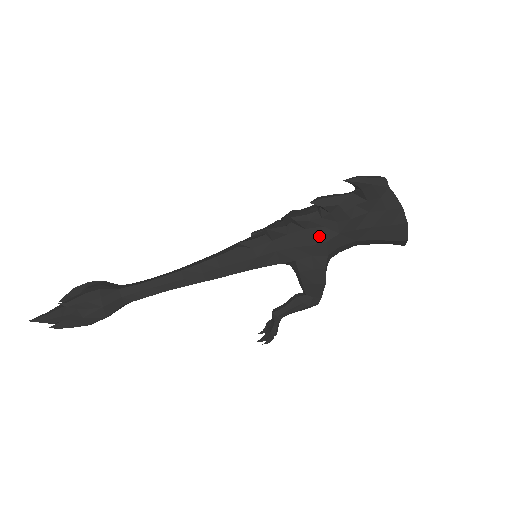
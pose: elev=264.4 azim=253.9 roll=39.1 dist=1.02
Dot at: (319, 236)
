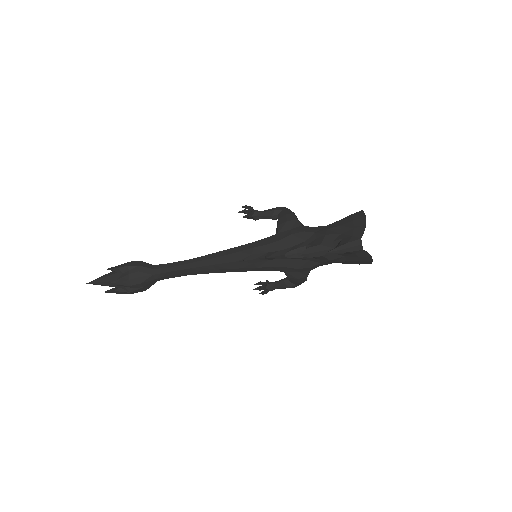
Dot at: (305, 265)
